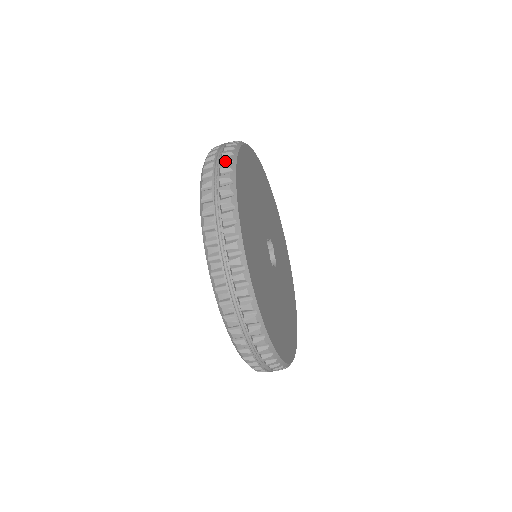
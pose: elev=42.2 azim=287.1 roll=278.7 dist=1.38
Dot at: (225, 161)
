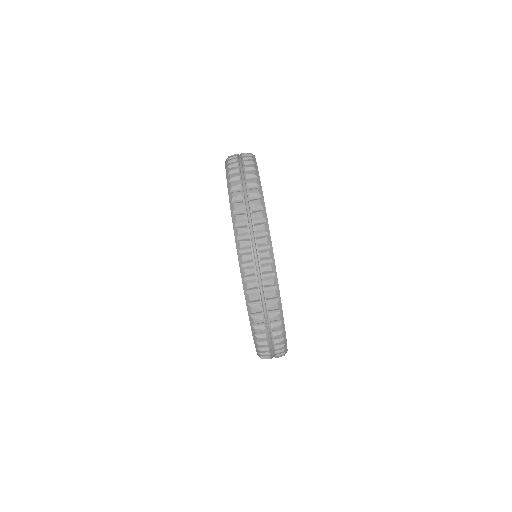
Dot at: (248, 163)
